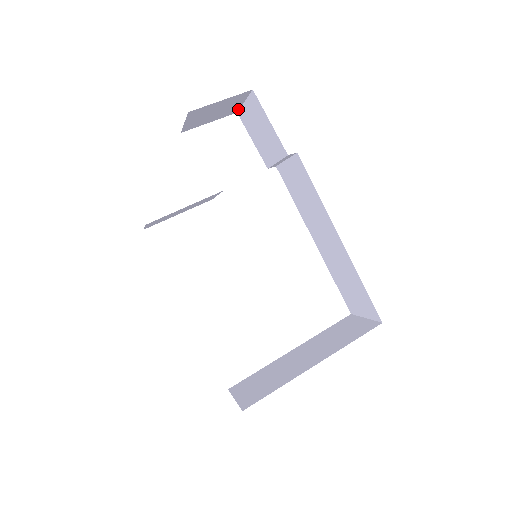
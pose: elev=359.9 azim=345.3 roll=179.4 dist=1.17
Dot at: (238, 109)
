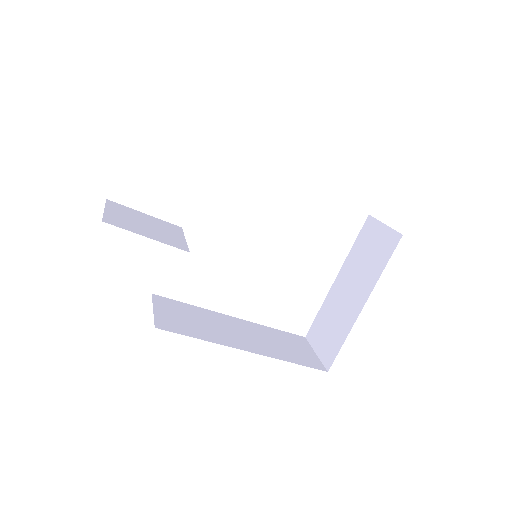
Dot at: occluded
